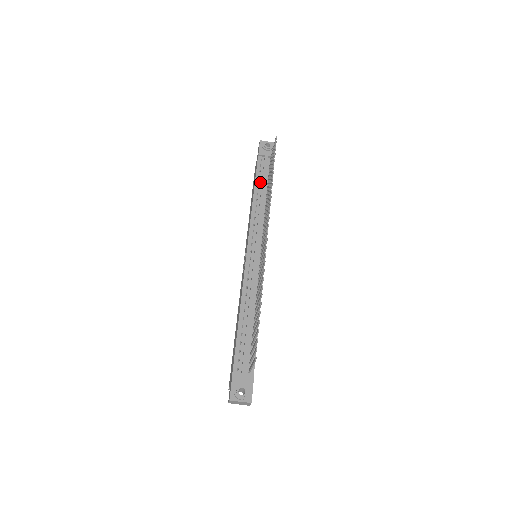
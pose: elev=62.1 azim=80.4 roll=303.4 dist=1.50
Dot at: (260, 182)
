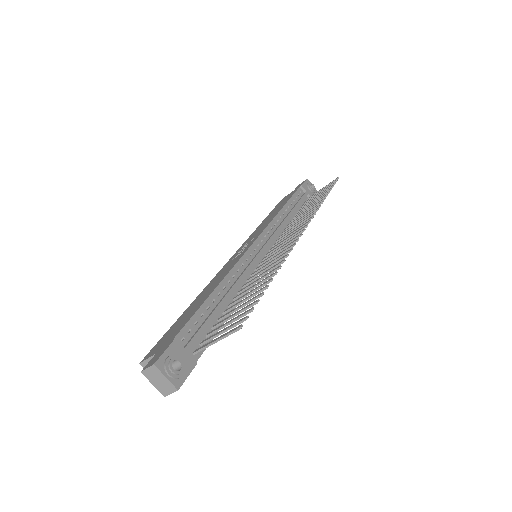
Dot at: (293, 204)
